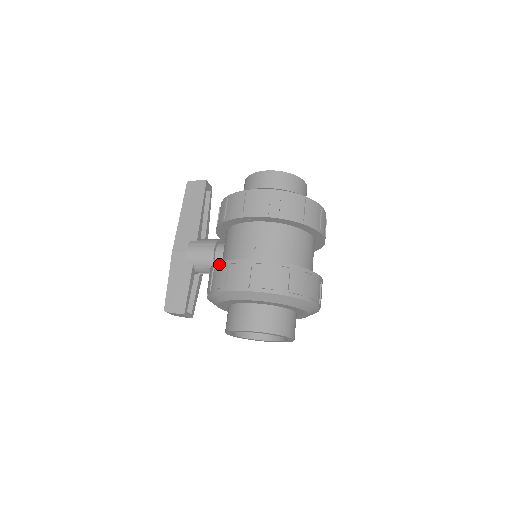
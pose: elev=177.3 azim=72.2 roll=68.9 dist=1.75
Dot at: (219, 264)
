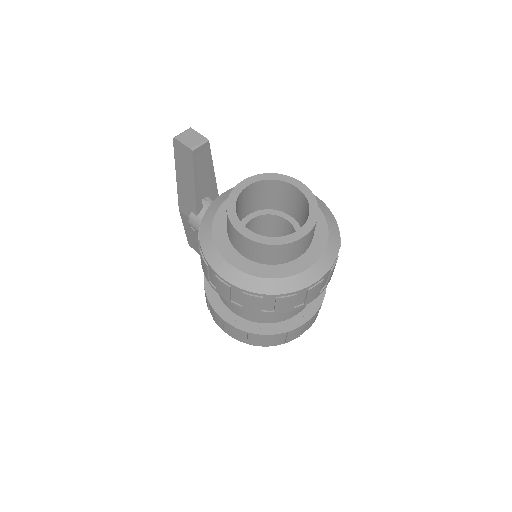
Dot at: (204, 287)
